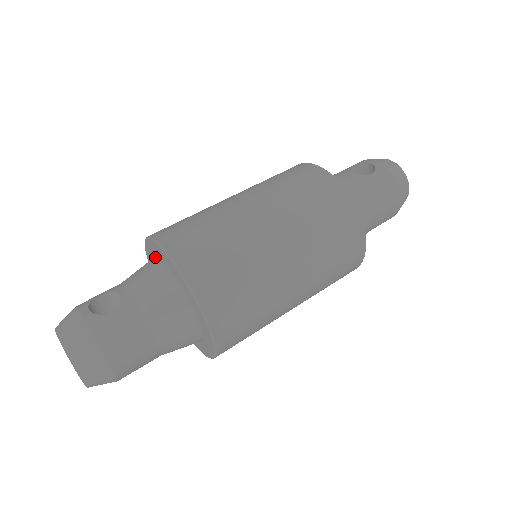
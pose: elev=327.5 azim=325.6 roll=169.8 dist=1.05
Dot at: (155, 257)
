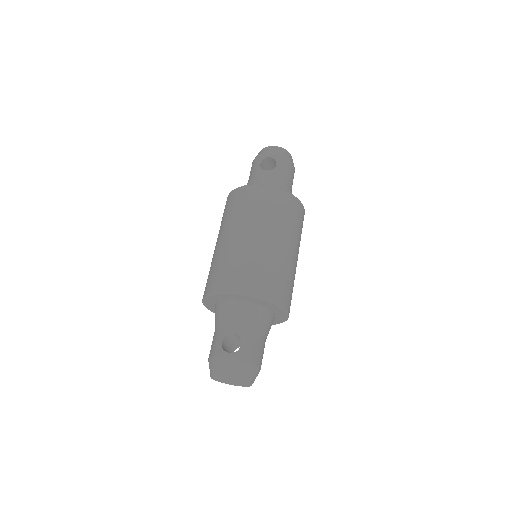
Dot at: (225, 300)
